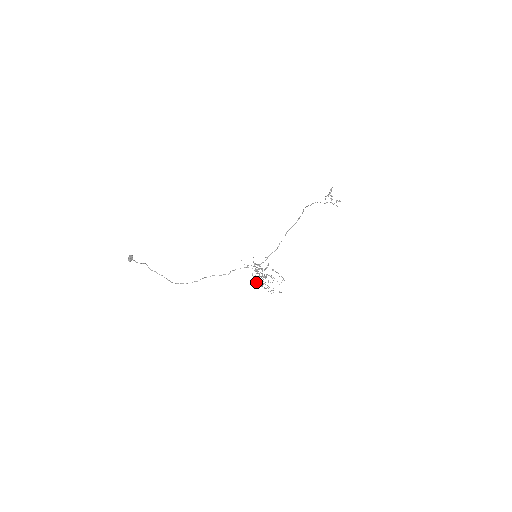
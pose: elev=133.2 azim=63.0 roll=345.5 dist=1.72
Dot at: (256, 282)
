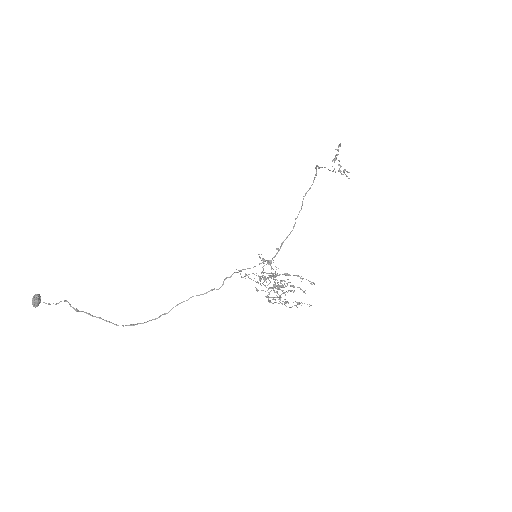
Dot at: (267, 297)
